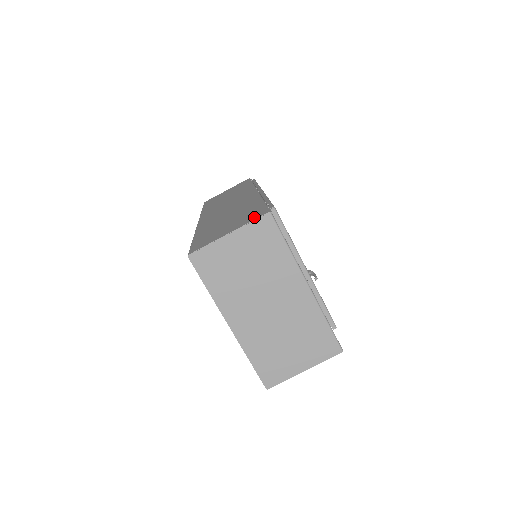
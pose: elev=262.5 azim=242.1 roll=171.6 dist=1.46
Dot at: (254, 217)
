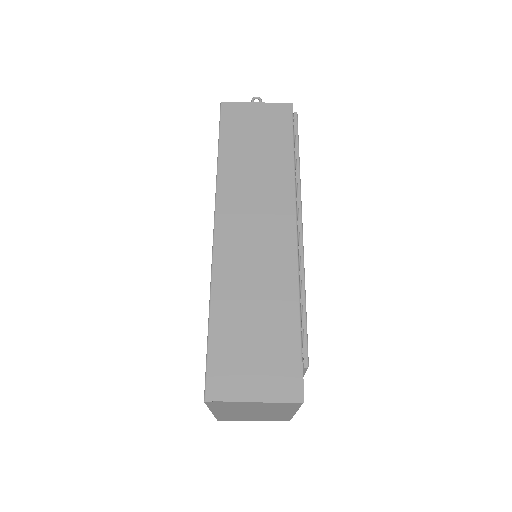
Dot at: (286, 391)
